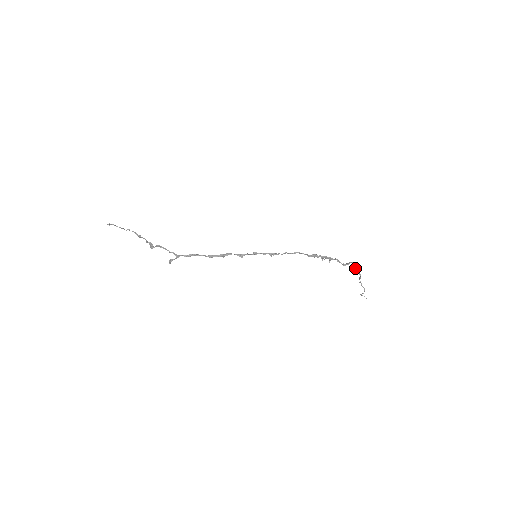
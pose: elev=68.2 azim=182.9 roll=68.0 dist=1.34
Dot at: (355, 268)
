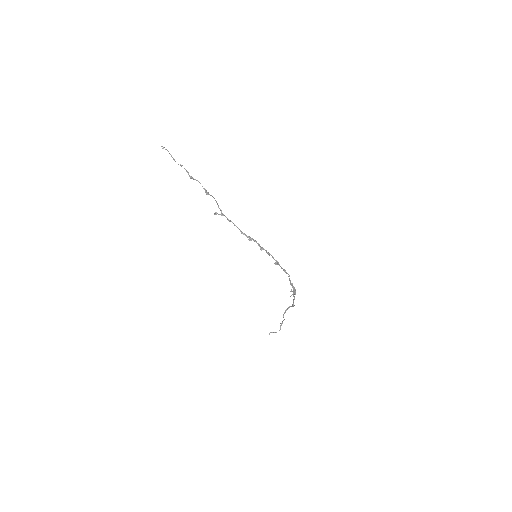
Dot at: (284, 312)
